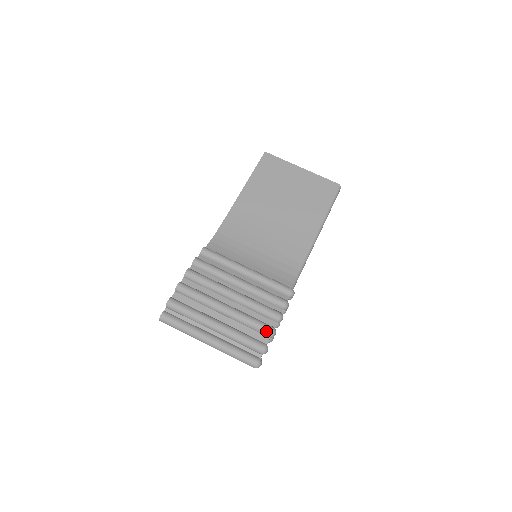
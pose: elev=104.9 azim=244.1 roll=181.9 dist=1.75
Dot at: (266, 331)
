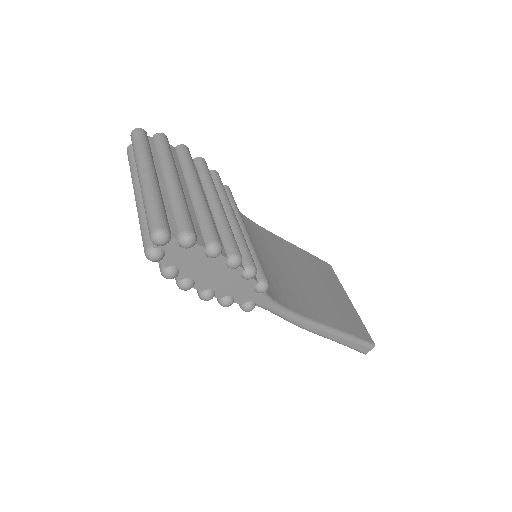
Dot at: (213, 236)
